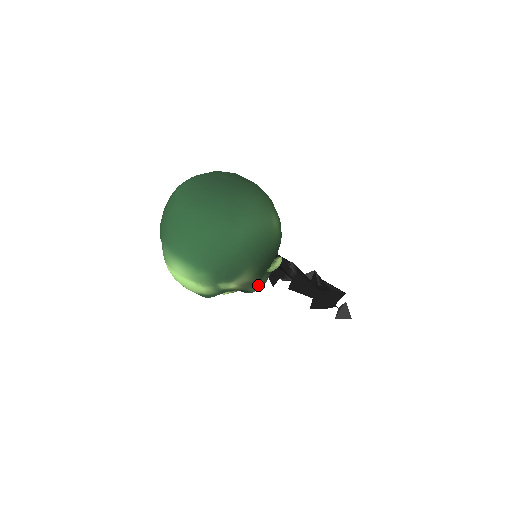
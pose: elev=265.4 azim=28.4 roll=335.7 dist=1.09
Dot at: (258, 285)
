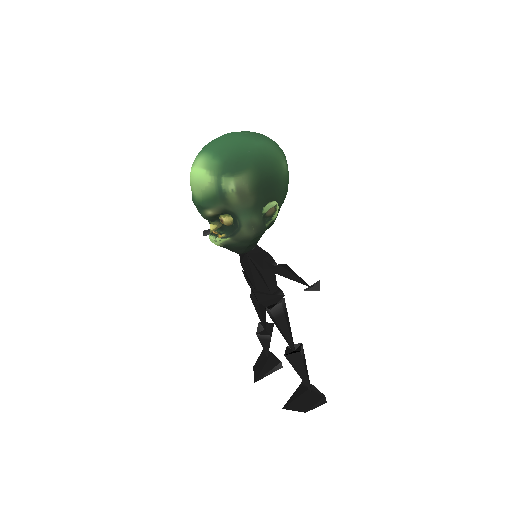
Dot at: (250, 218)
